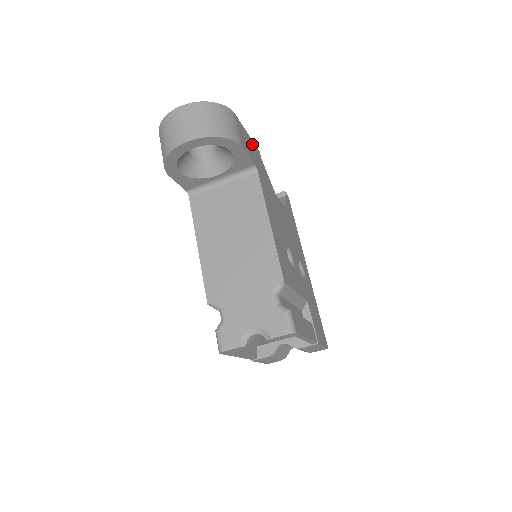
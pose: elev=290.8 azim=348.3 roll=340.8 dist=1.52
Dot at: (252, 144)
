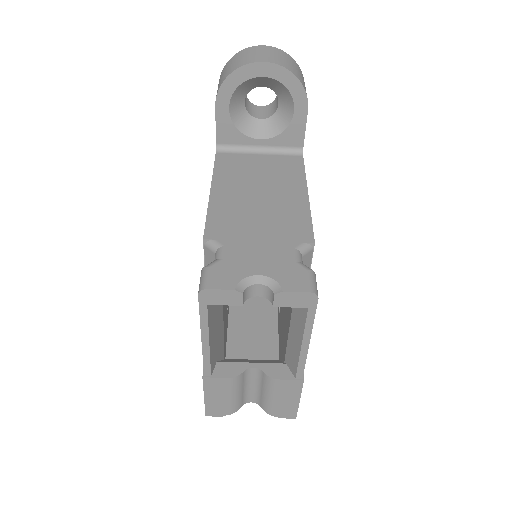
Dot at: occluded
